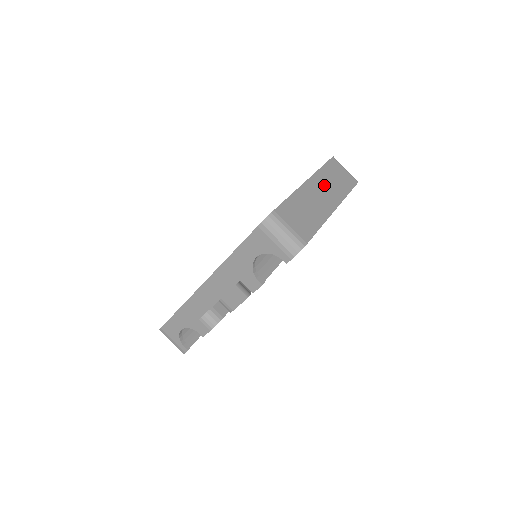
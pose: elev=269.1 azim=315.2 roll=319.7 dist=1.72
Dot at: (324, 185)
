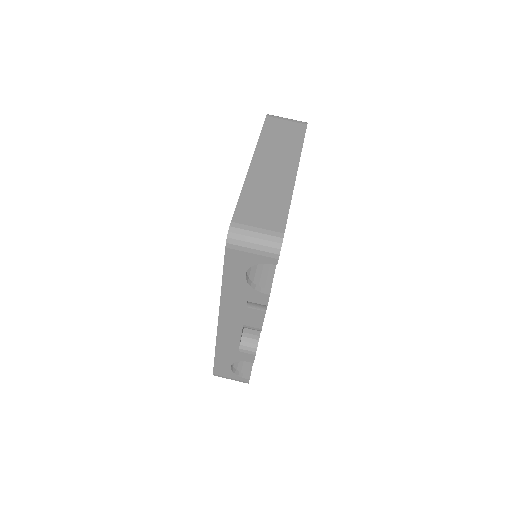
Dot at: (272, 154)
